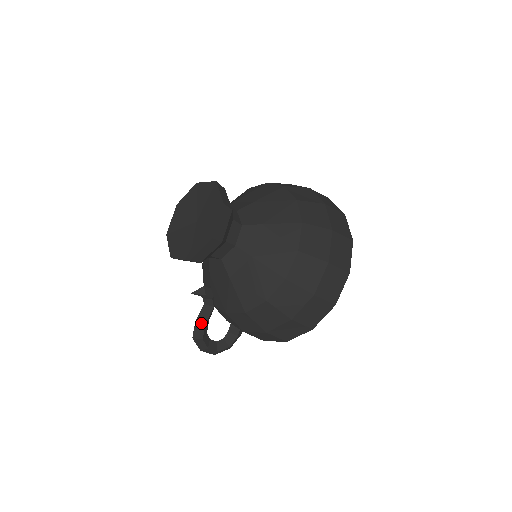
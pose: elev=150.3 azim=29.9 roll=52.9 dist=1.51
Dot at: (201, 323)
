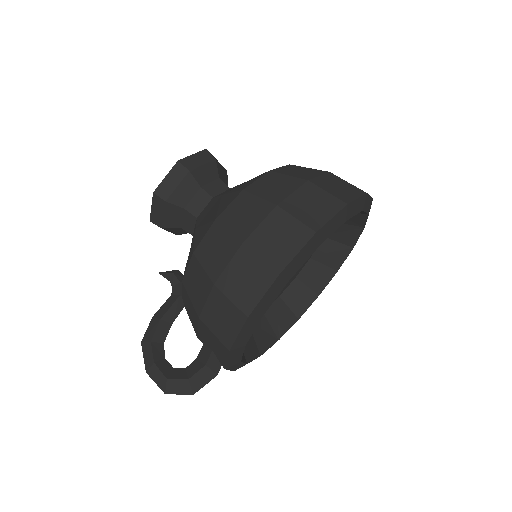
Dot at: (158, 317)
